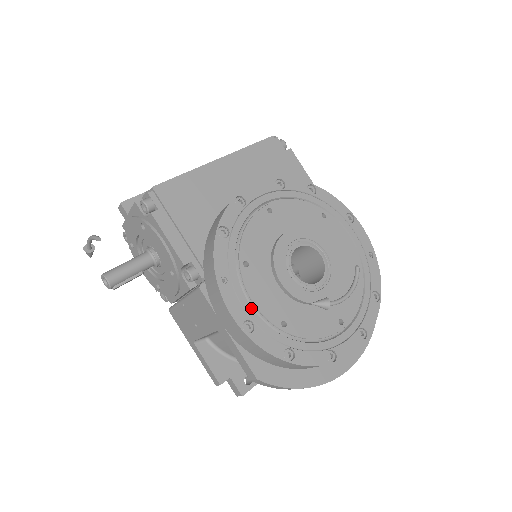
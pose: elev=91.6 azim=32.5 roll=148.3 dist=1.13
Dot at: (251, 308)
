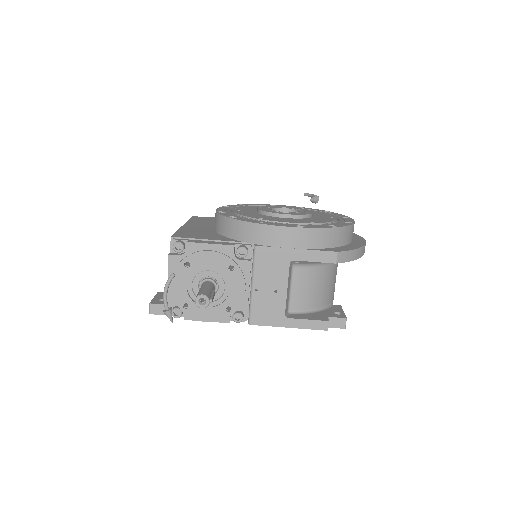
Dot at: (290, 224)
